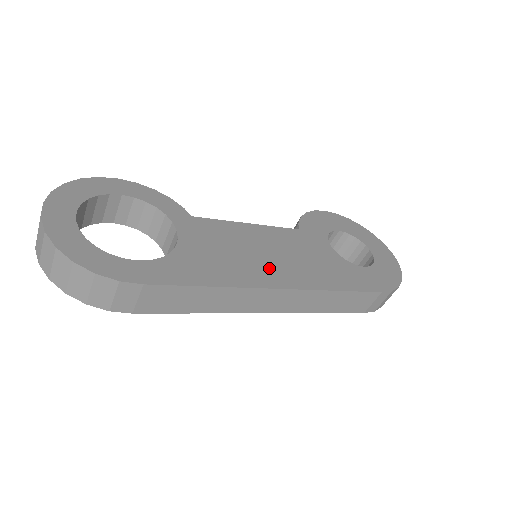
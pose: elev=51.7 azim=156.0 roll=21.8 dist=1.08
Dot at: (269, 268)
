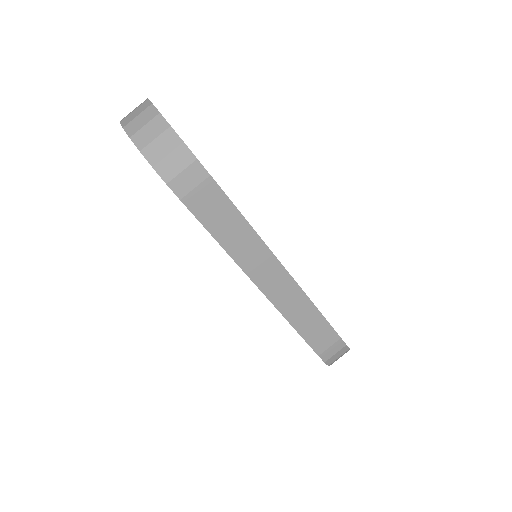
Dot at: occluded
